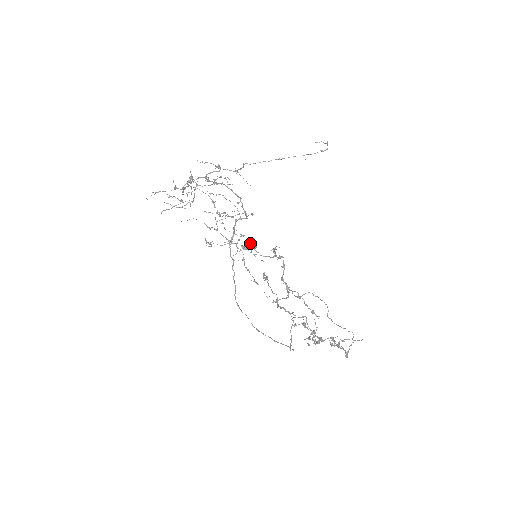
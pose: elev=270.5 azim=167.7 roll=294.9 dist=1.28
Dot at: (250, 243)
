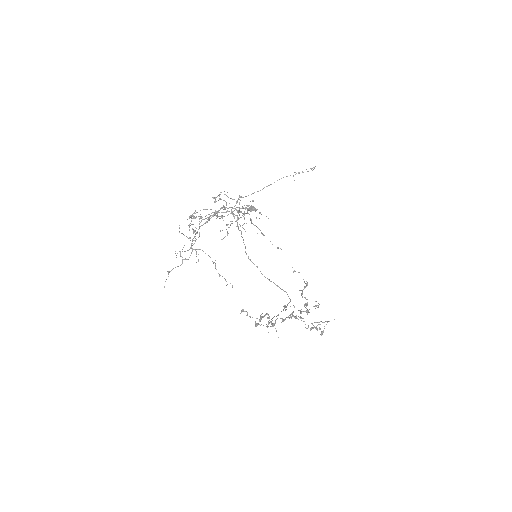
Dot at: (243, 311)
